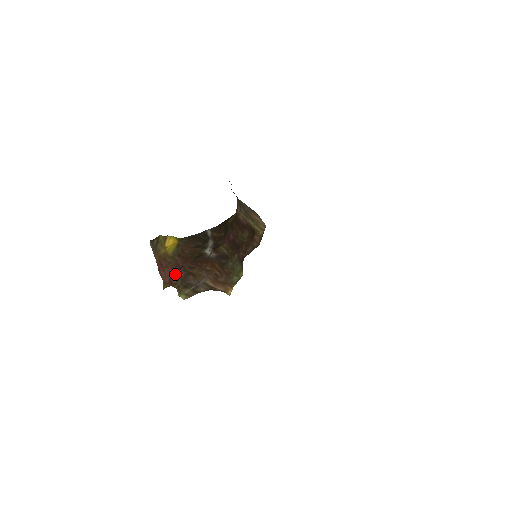
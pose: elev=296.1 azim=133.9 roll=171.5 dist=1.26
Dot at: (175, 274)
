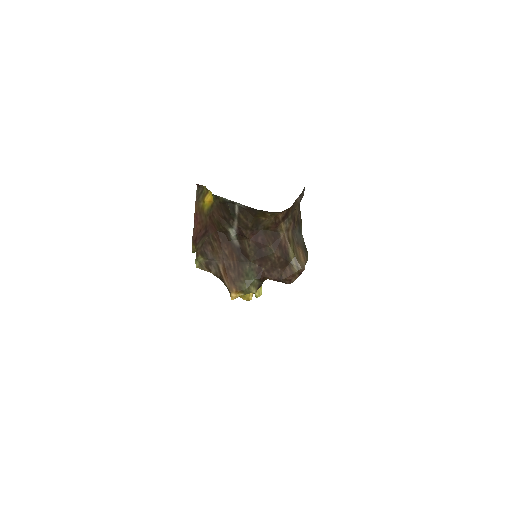
Dot at: (201, 235)
